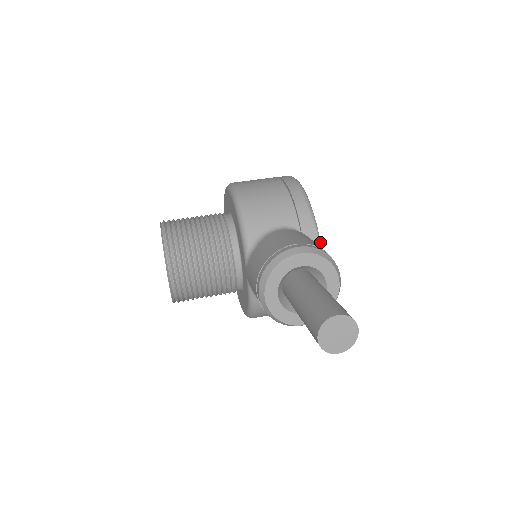
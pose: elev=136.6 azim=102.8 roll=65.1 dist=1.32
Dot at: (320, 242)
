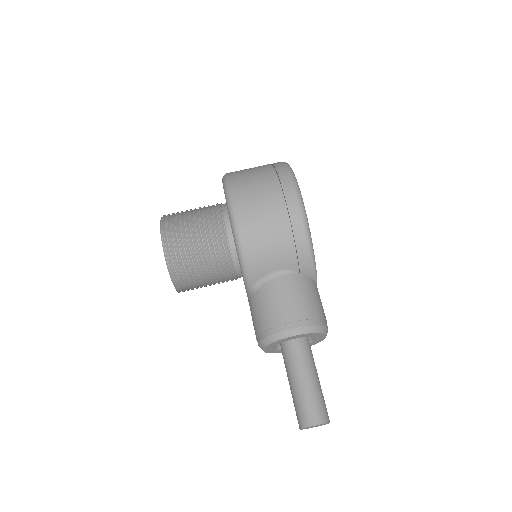
Dot at: (316, 276)
